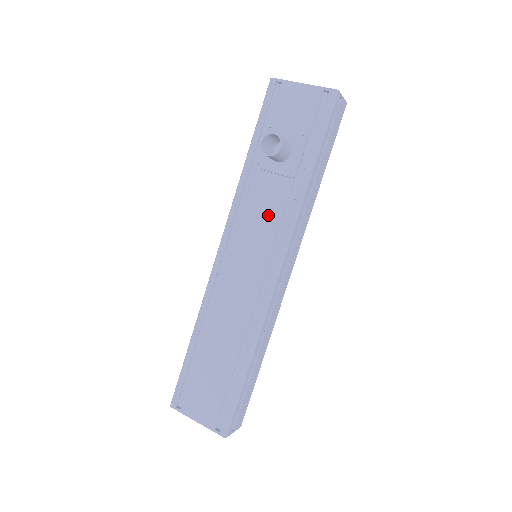
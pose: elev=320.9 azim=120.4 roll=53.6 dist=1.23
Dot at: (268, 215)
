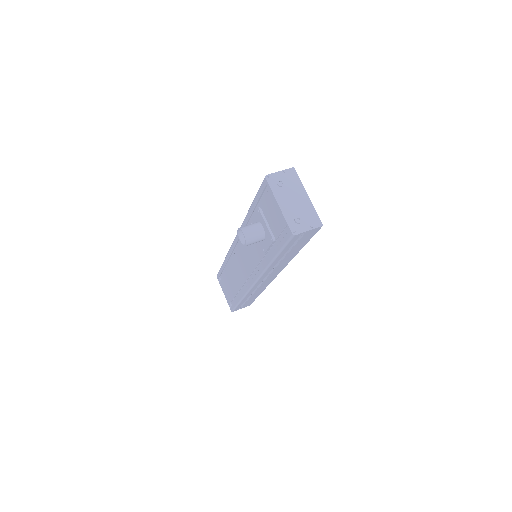
Dot at: (253, 254)
